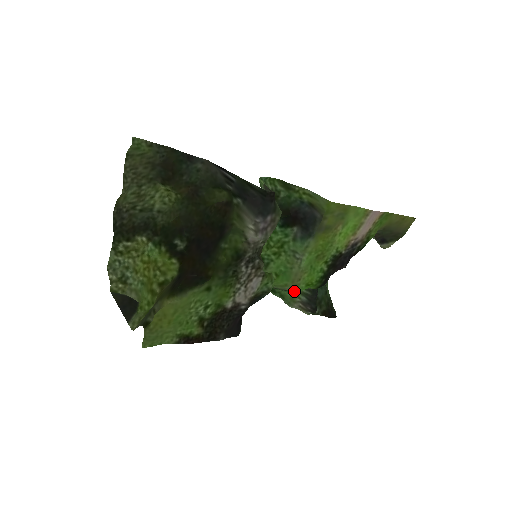
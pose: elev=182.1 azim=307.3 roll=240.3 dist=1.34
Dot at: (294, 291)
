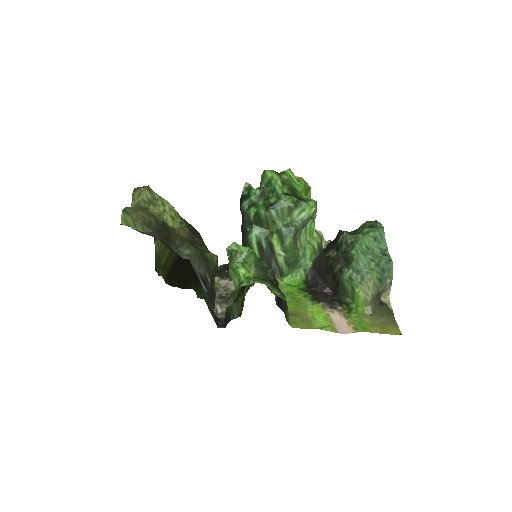
Dot at: (281, 277)
